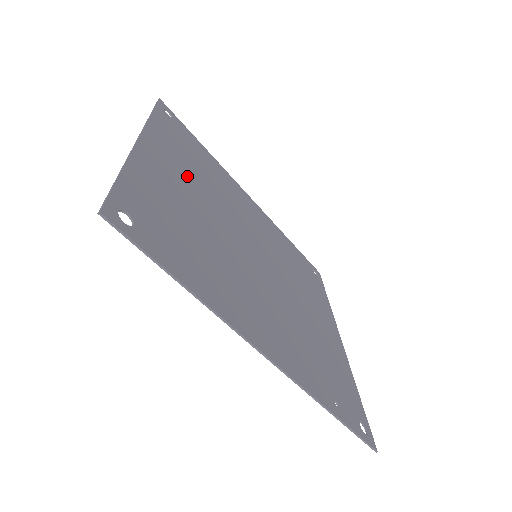
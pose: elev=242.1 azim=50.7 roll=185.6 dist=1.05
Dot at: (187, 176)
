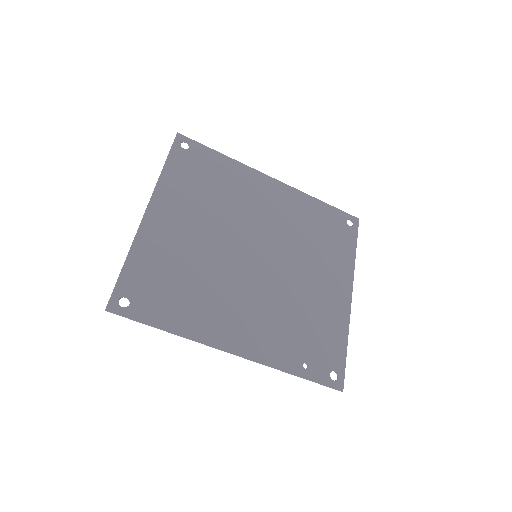
Dot at: (191, 216)
